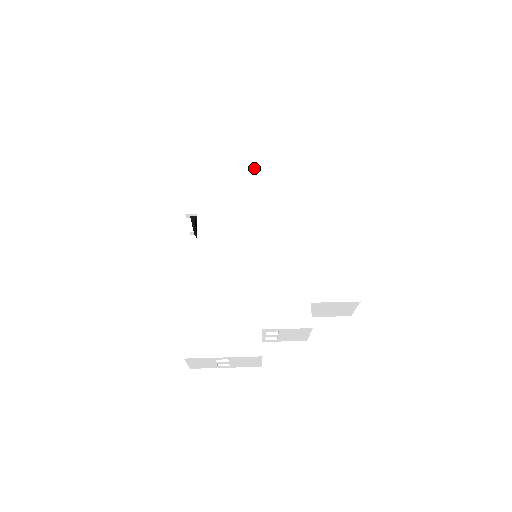
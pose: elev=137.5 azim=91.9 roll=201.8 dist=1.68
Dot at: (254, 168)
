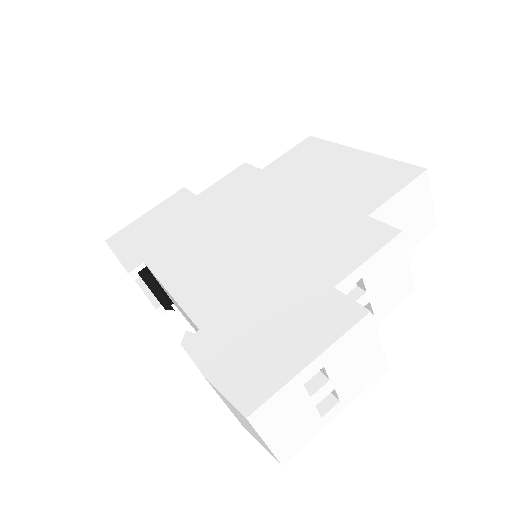
Dot at: (184, 189)
